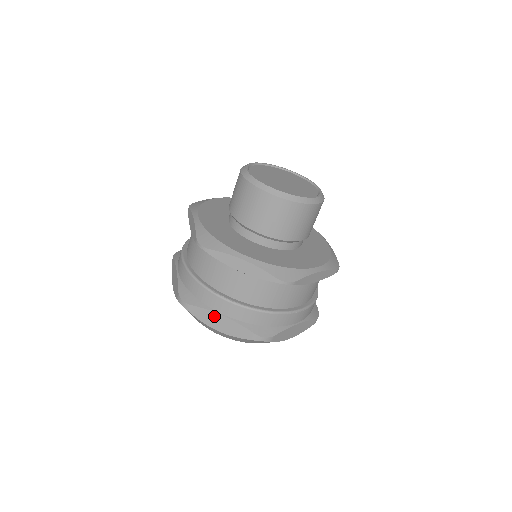
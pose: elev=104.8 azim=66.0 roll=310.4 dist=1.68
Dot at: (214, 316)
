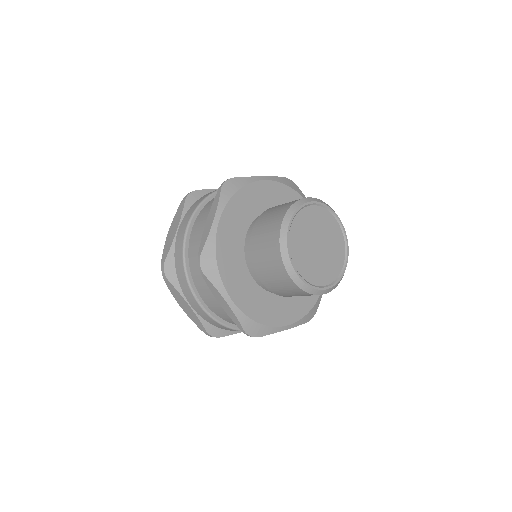
Dot at: (183, 300)
